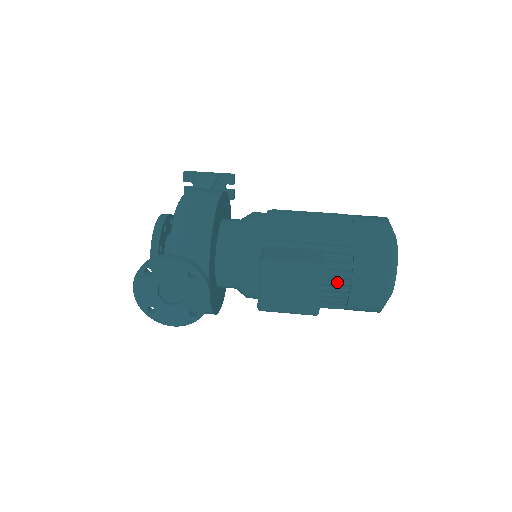
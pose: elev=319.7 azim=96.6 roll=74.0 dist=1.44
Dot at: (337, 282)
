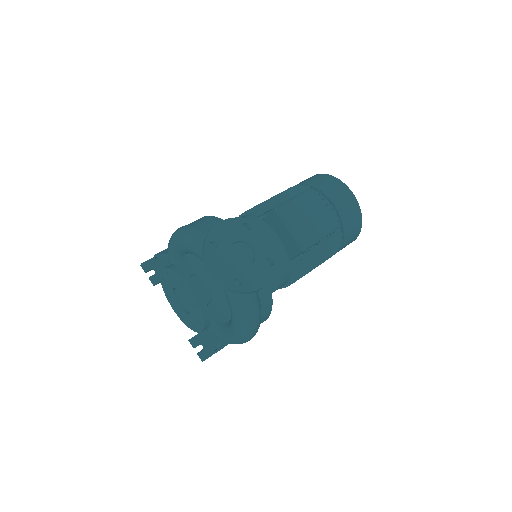
Dot at: occluded
